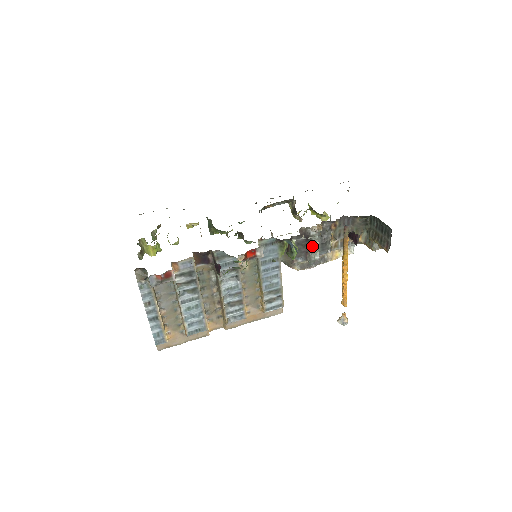
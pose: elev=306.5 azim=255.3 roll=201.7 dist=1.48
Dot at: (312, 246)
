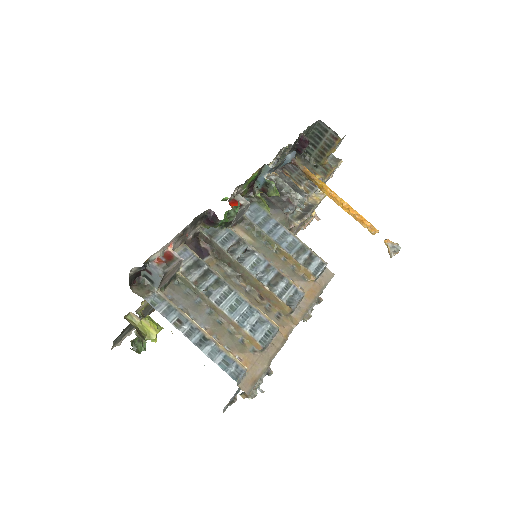
Dot at: (285, 190)
